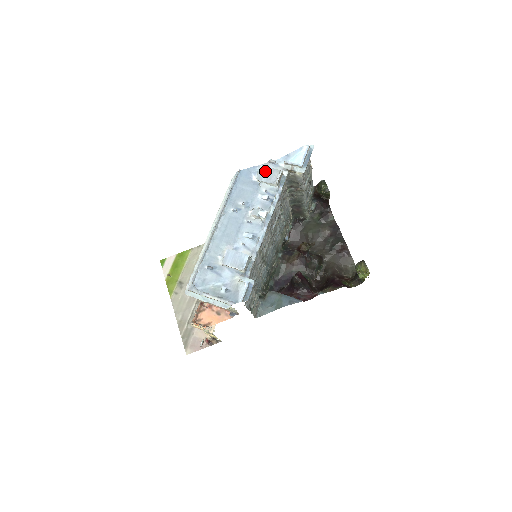
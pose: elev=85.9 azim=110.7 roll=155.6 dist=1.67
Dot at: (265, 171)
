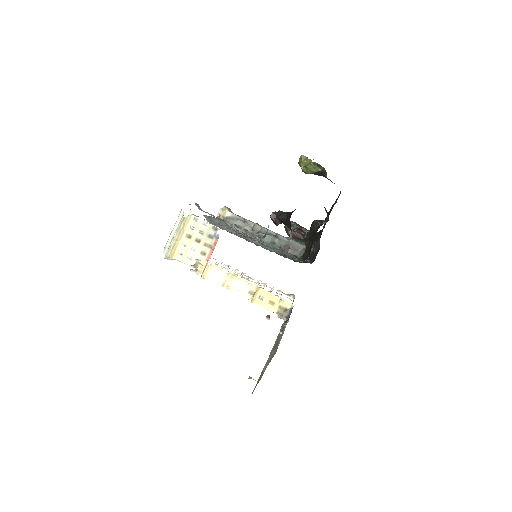
Dot at: occluded
